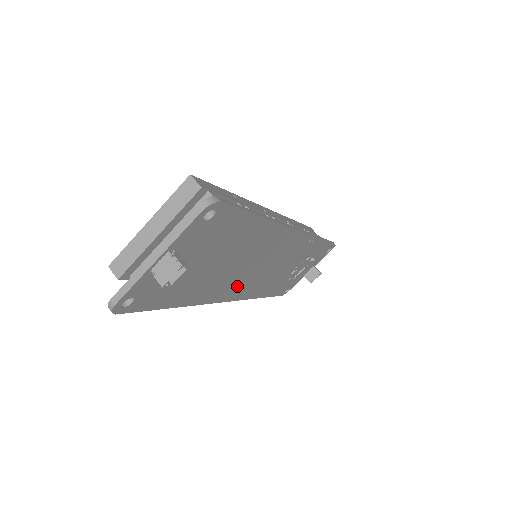
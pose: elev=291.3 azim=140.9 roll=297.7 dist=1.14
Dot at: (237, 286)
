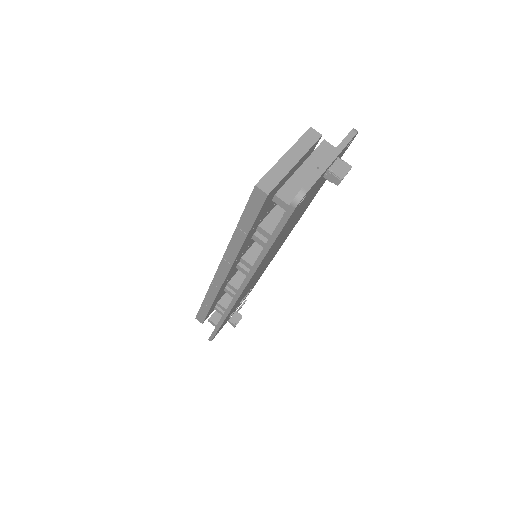
Dot at: (256, 274)
